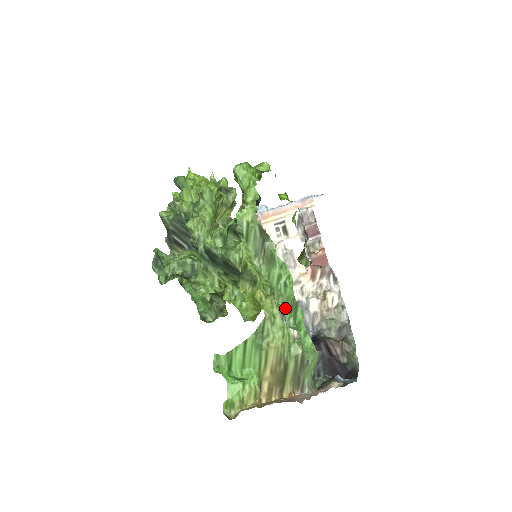
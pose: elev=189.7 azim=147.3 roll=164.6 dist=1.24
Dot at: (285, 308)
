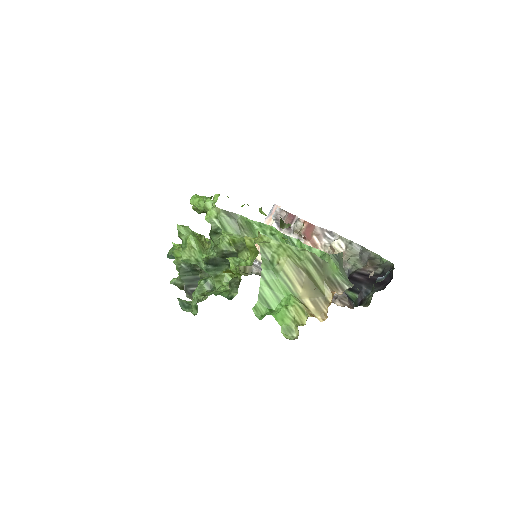
Dot at: occluded
